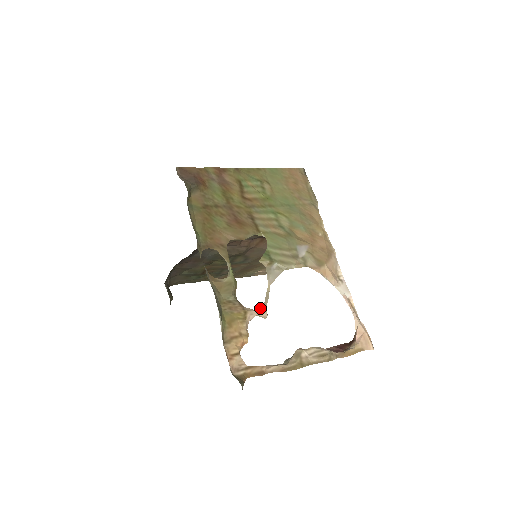
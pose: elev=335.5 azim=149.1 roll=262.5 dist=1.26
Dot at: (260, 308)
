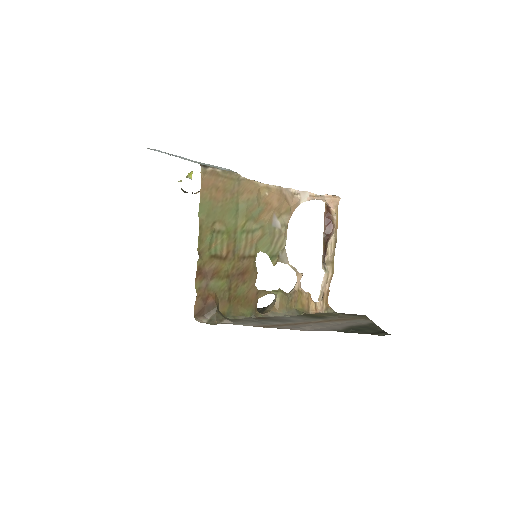
Dot at: (298, 277)
